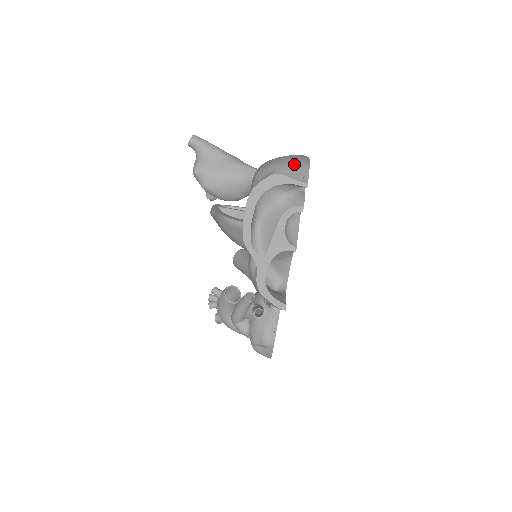
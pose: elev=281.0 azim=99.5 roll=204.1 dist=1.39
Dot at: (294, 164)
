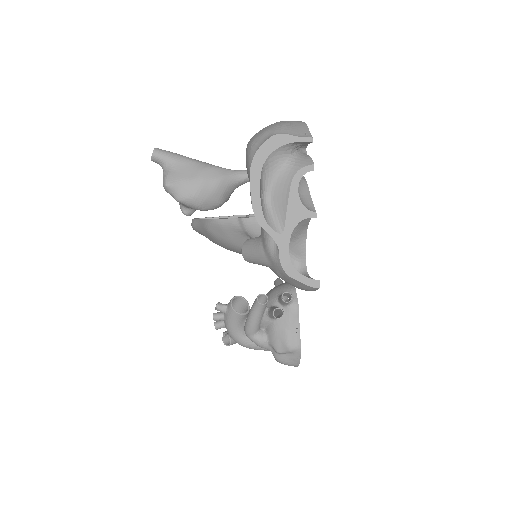
Dot at: (290, 124)
